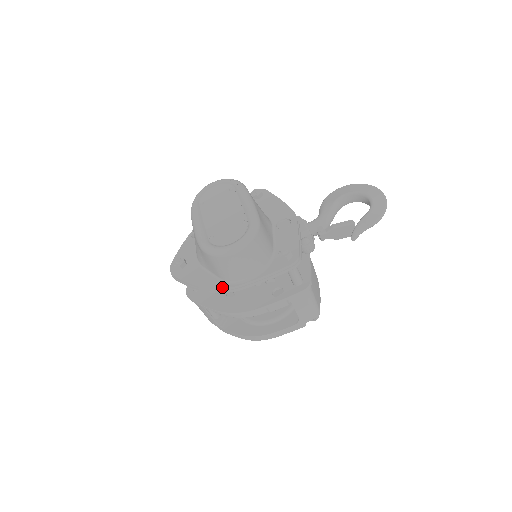
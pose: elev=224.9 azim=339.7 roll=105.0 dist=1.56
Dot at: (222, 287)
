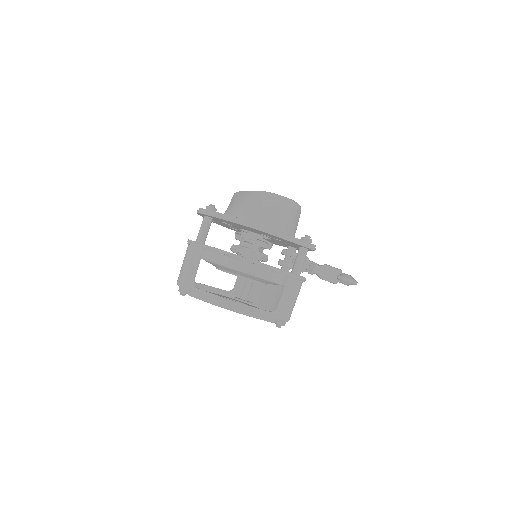
Dot at: (257, 224)
